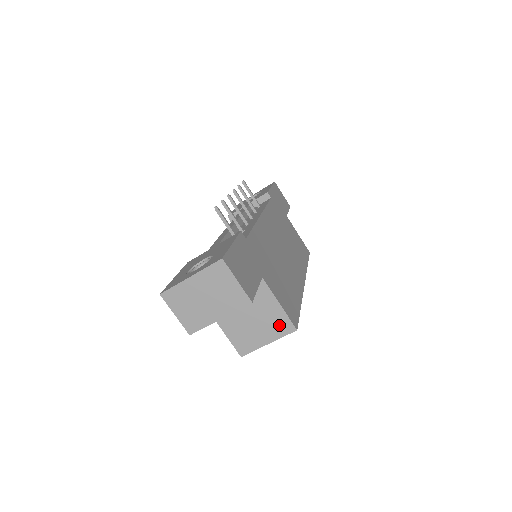
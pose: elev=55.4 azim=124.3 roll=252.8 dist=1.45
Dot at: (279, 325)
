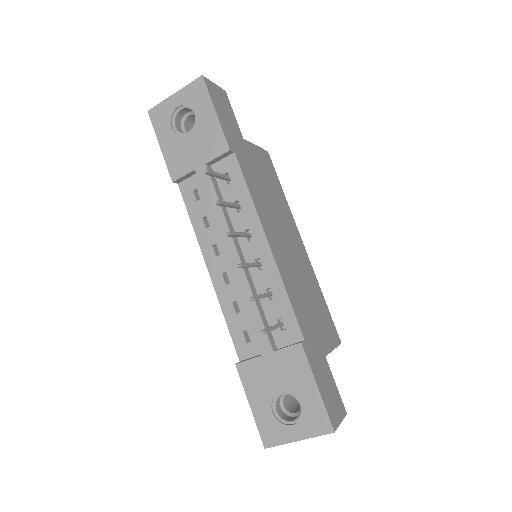
Dot at: occluded
